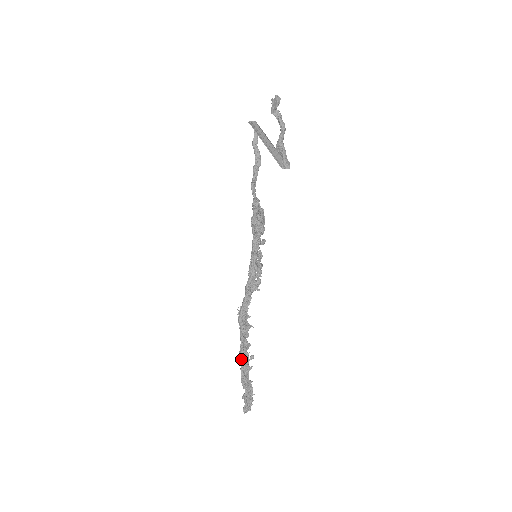
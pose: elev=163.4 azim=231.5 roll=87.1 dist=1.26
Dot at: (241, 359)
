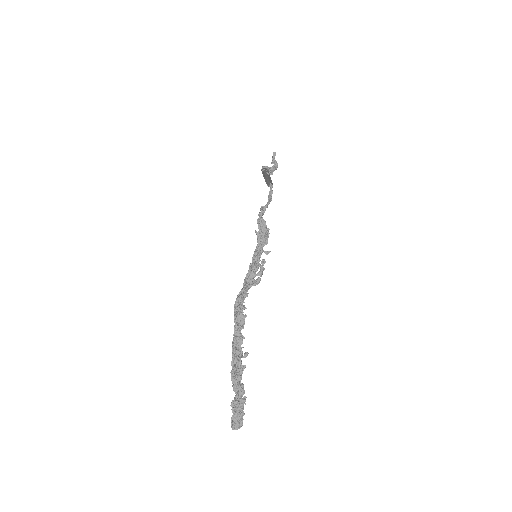
Dot at: (232, 350)
